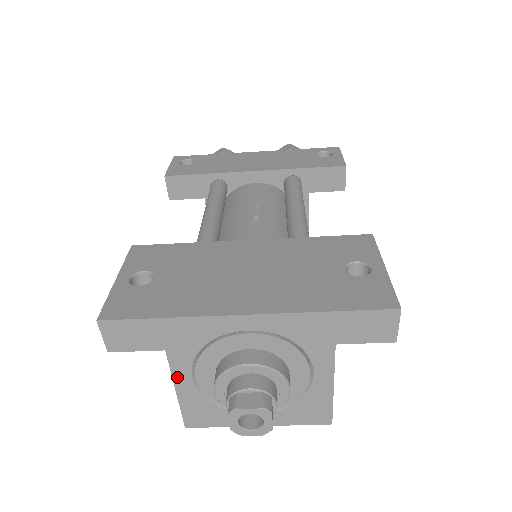
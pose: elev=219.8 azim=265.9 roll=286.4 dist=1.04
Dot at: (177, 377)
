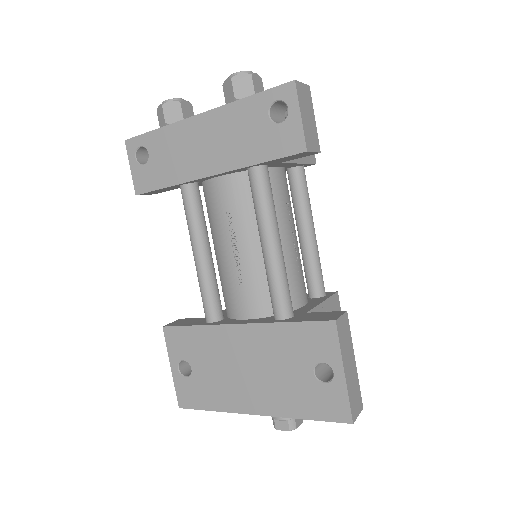
Dot at: occluded
